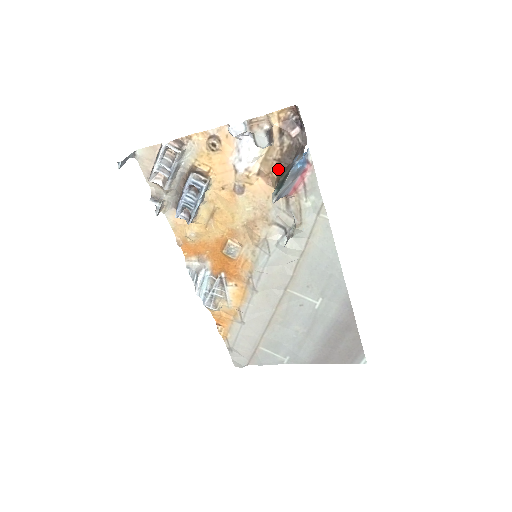
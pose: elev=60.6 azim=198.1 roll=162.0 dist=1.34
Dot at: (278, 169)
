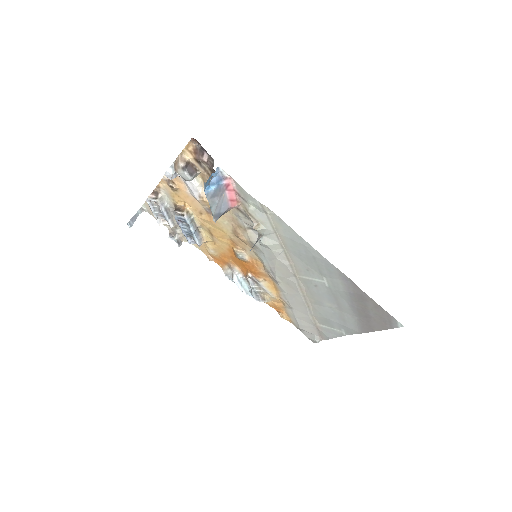
Dot at: occluded
